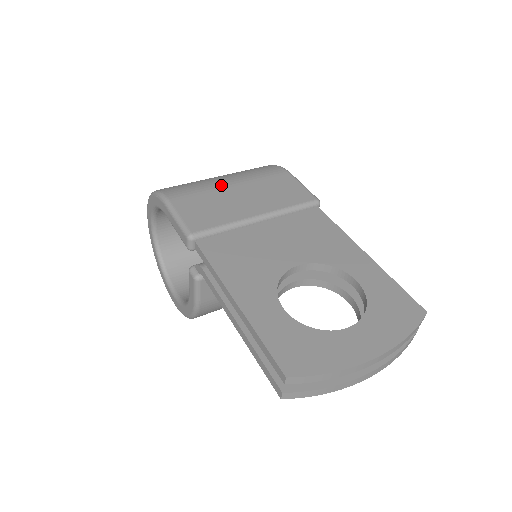
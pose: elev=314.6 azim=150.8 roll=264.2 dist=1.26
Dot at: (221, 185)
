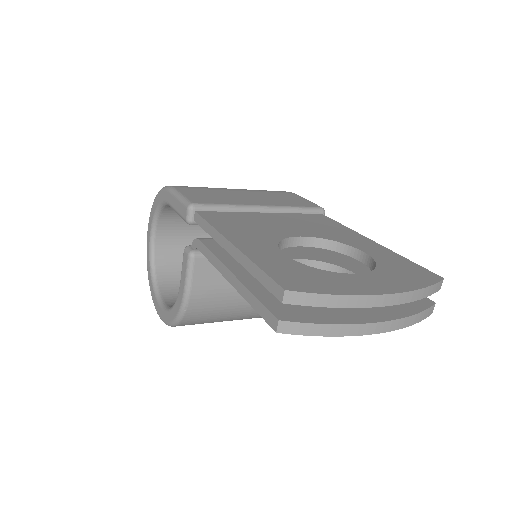
Dot at: (227, 189)
